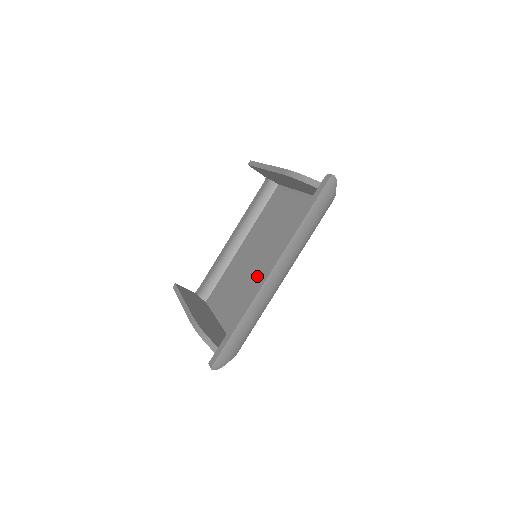
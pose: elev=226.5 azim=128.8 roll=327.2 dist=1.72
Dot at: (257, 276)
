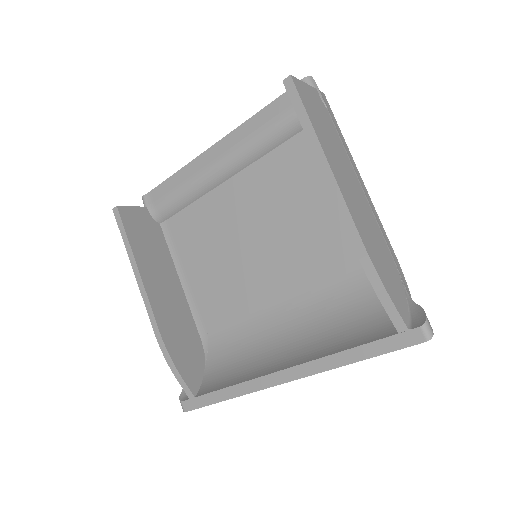
Dot at: (251, 283)
